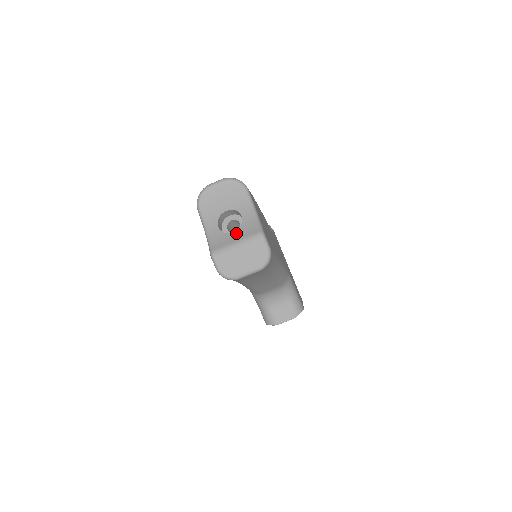
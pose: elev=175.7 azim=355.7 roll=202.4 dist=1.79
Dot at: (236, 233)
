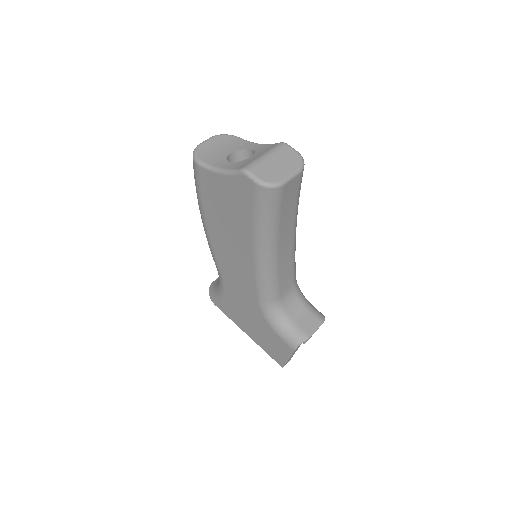
Dot at: (256, 155)
